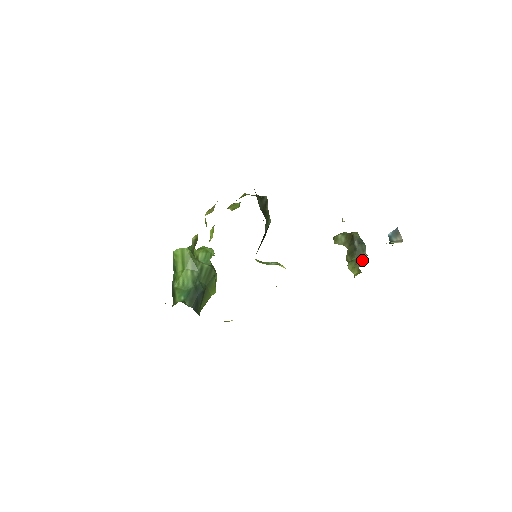
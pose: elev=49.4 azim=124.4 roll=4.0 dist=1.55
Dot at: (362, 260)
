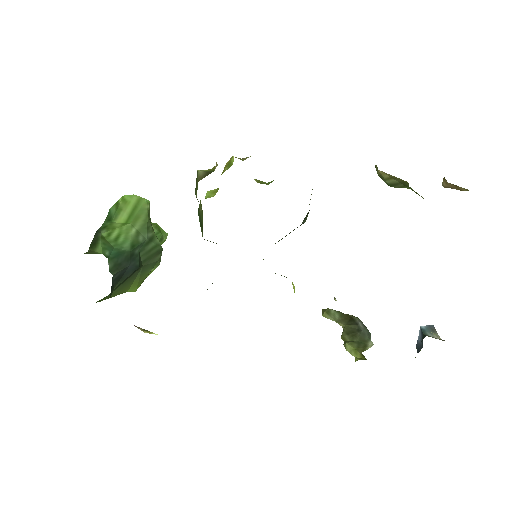
Dot at: (367, 346)
